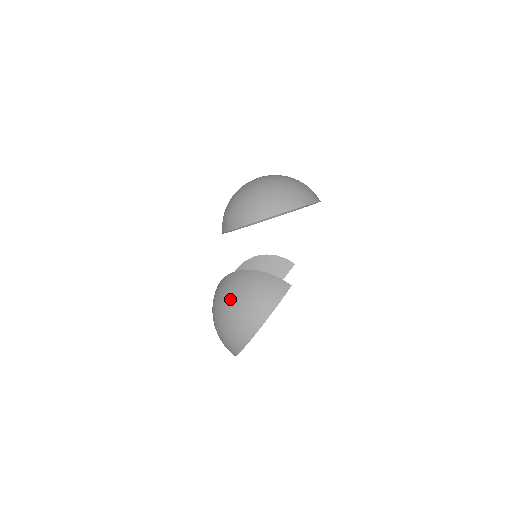
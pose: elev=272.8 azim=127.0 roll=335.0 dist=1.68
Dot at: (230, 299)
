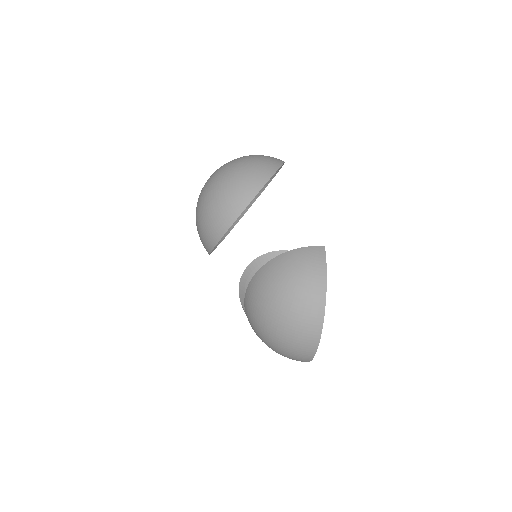
Dot at: (272, 301)
